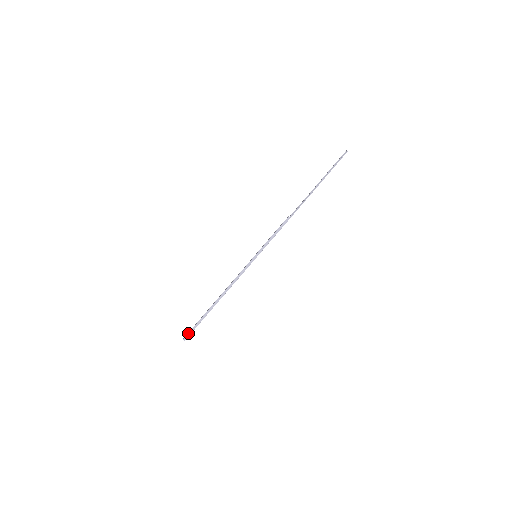
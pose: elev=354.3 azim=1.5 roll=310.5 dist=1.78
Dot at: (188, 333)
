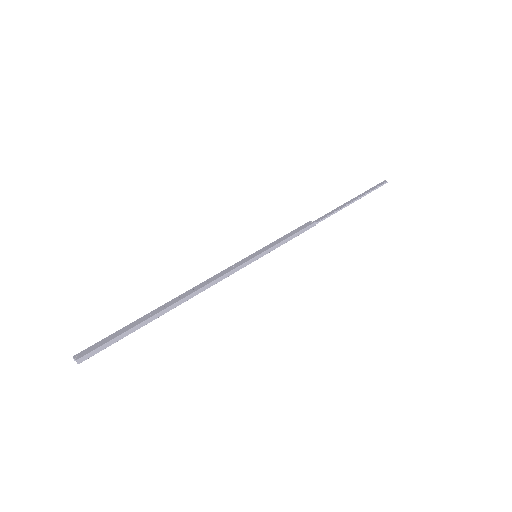
Dot at: (94, 349)
